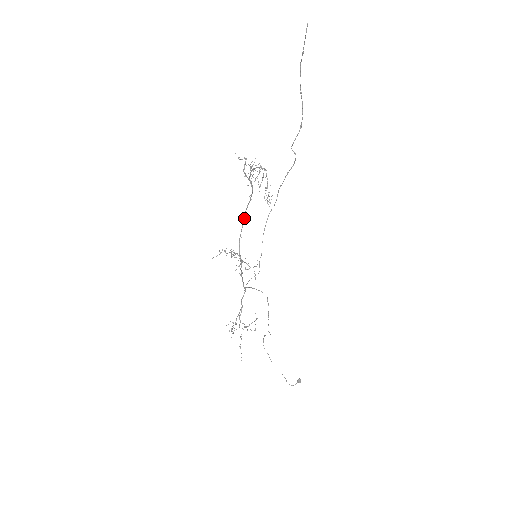
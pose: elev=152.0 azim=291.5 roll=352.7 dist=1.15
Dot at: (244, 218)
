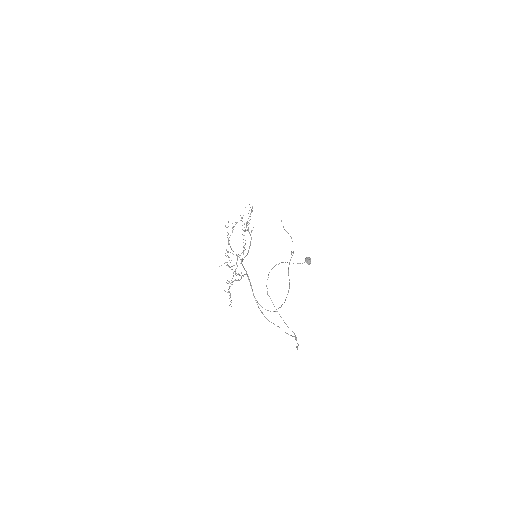
Dot at: occluded
